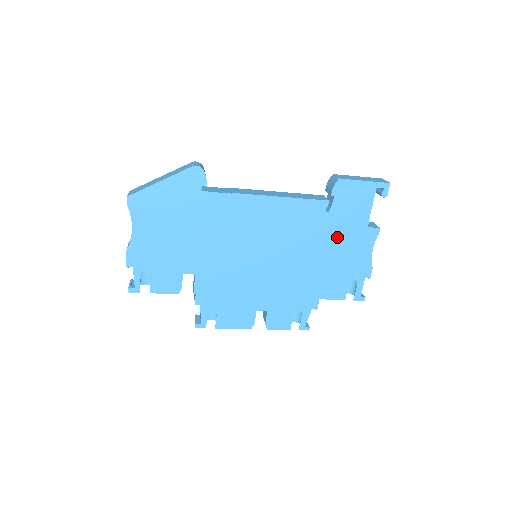
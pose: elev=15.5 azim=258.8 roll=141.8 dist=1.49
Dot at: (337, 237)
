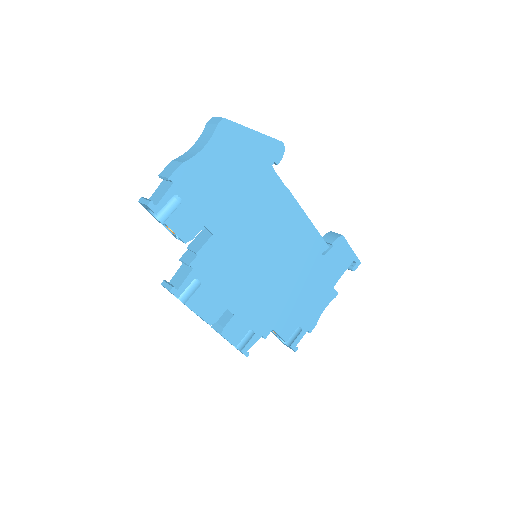
Dot at: (315, 281)
